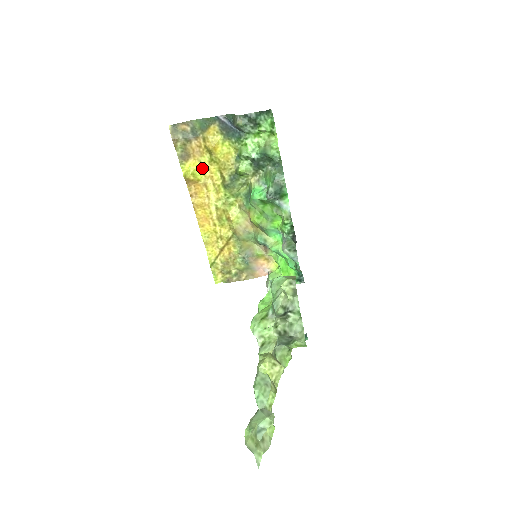
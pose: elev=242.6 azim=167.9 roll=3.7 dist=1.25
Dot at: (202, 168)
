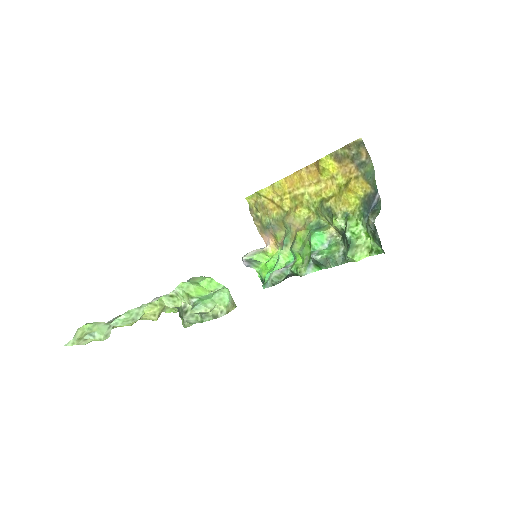
Dot at: (332, 176)
